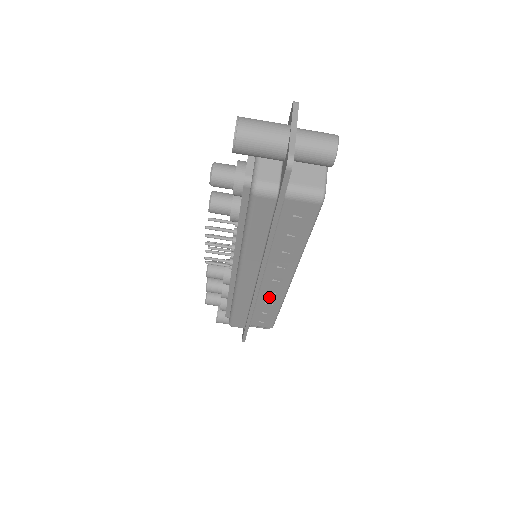
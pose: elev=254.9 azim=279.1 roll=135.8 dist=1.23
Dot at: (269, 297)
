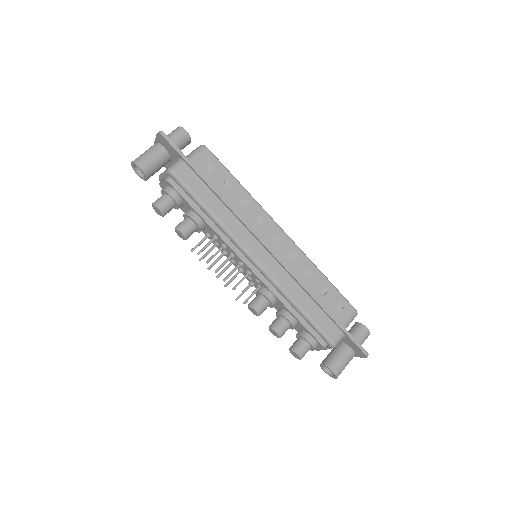
Dot at: (299, 267)
